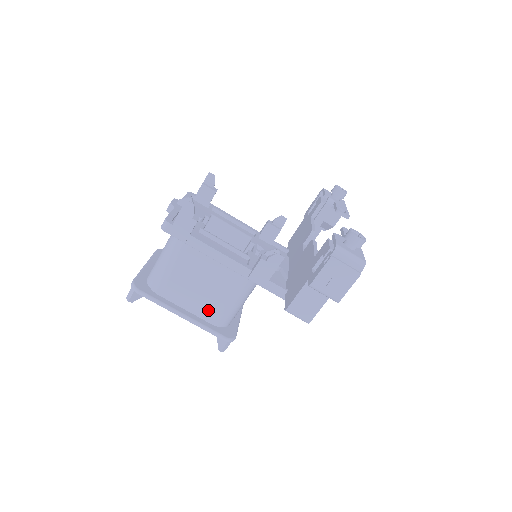
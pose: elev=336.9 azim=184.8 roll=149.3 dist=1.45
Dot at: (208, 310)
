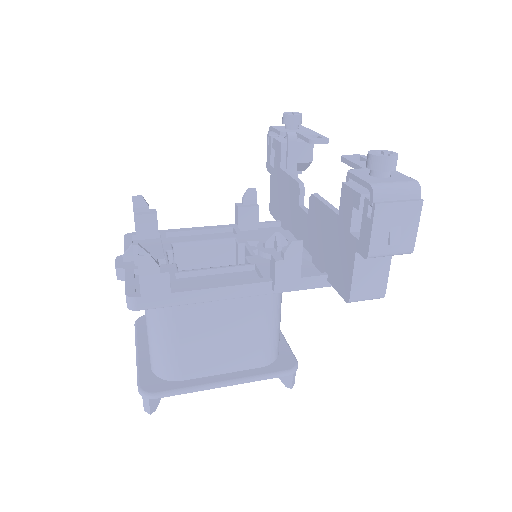
Dot at: (248, 356)
